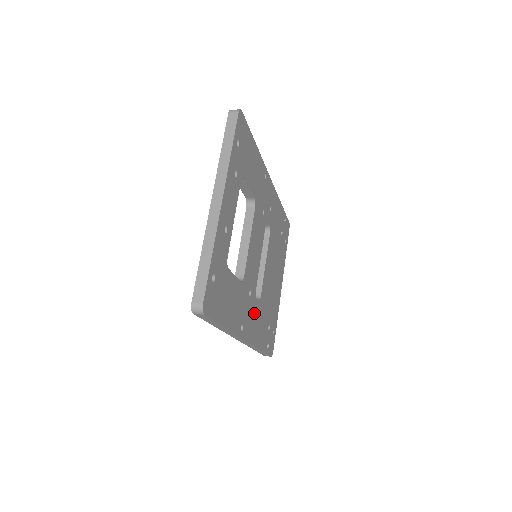
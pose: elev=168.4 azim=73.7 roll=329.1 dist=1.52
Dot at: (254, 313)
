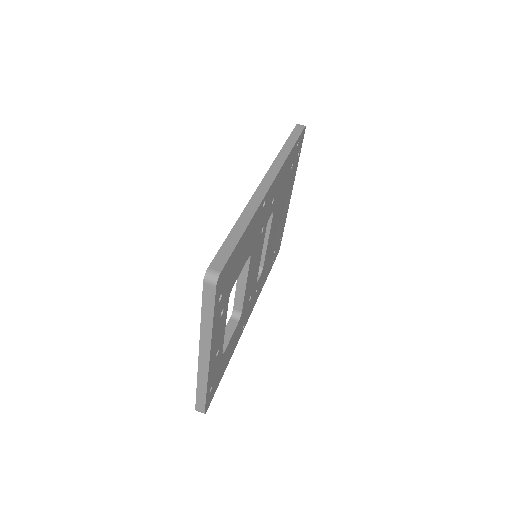
Dot at: occluded
